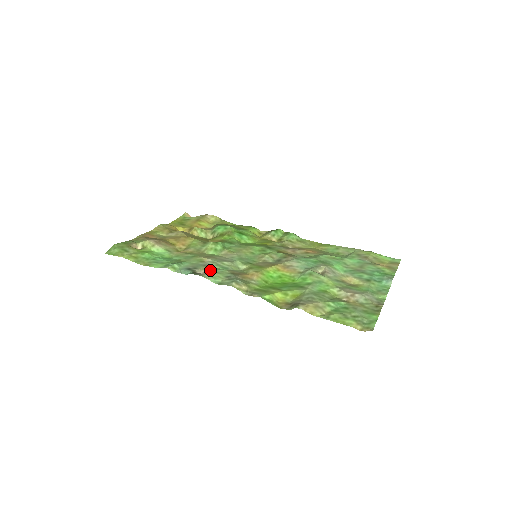
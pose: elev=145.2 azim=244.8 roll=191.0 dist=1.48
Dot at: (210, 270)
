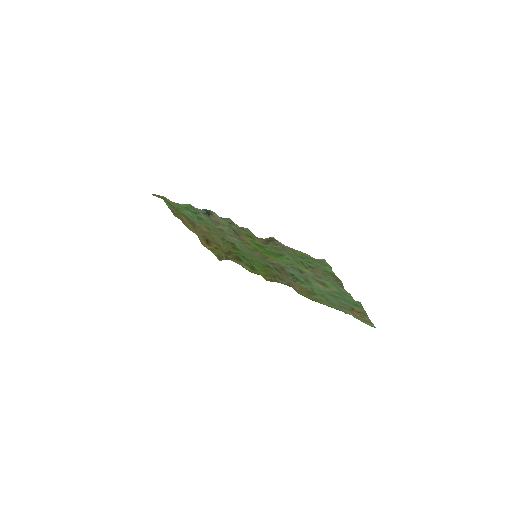
Dot at: (219, 220)
